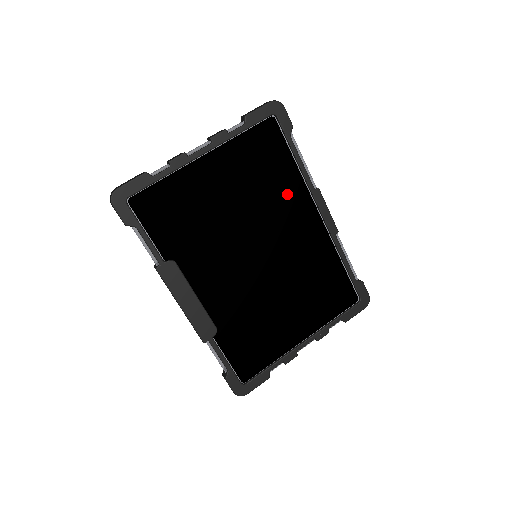
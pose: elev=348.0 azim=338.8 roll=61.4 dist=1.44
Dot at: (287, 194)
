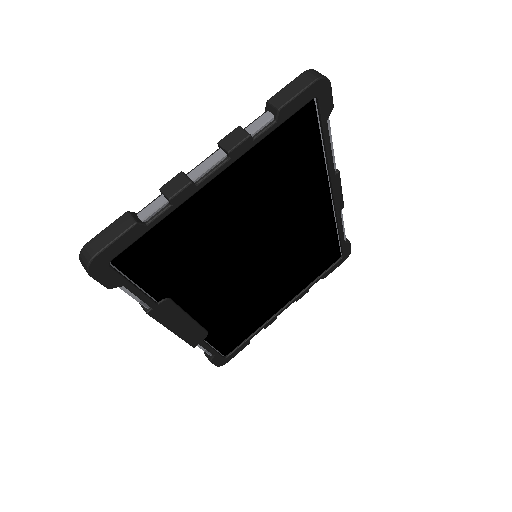
Dot at: (304, 188)
